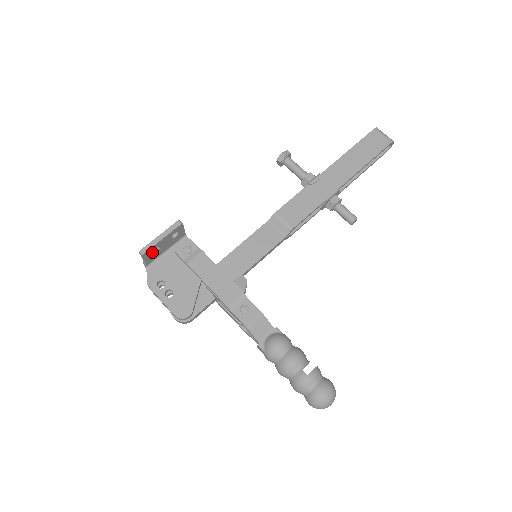
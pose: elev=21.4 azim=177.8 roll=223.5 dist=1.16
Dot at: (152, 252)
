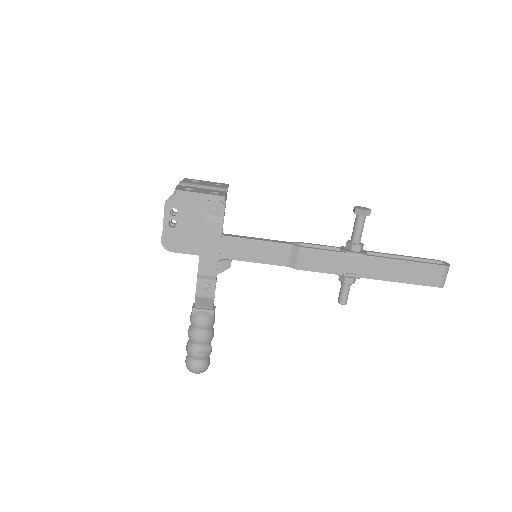
Dot at: occluded
